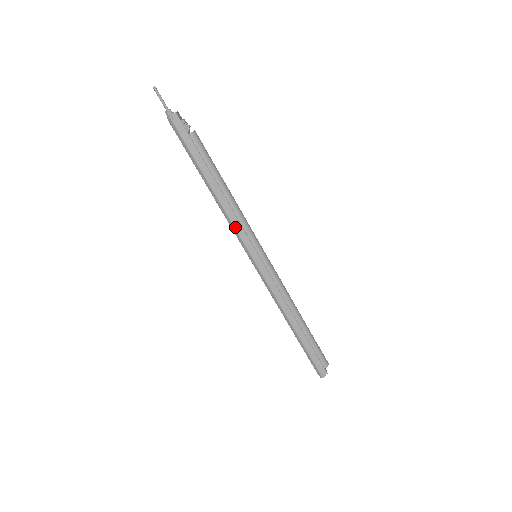
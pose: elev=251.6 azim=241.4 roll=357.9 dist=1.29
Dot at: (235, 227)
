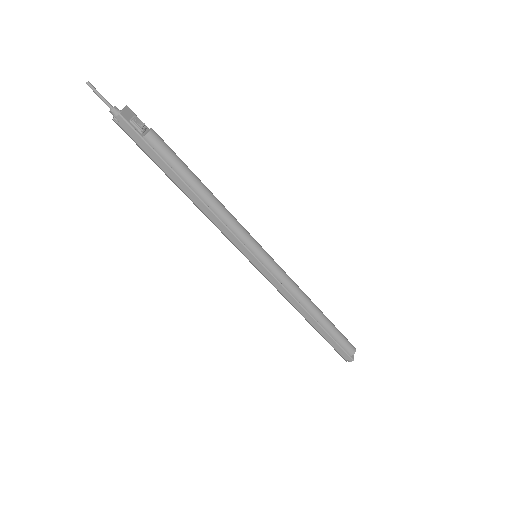
Dot at: (223, 232)
